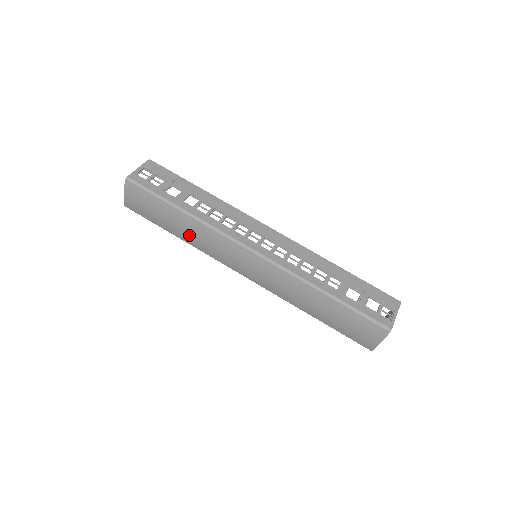
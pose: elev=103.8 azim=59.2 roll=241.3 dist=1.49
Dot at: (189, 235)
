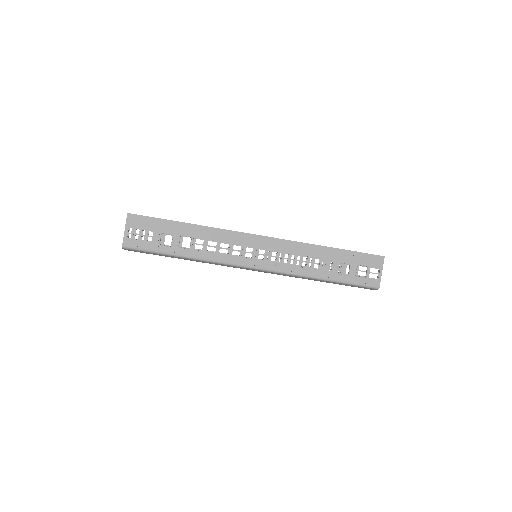
Dot at: occluded
